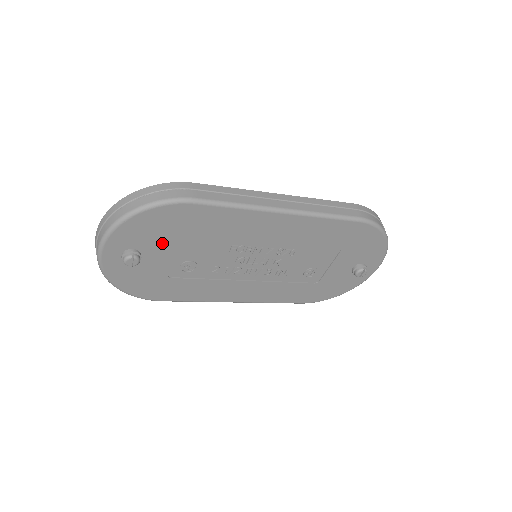
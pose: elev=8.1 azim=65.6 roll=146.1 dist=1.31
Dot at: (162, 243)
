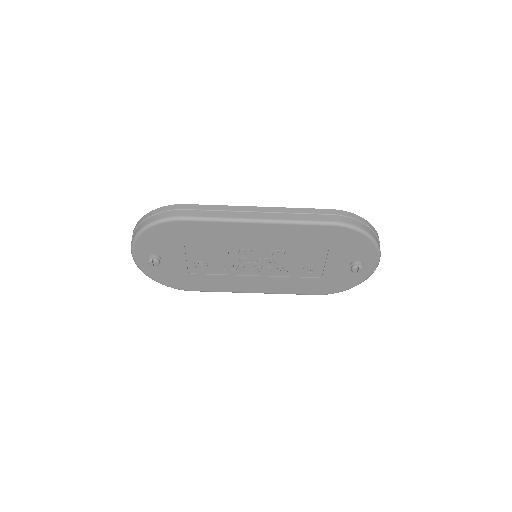
Dot at: (173, 249)
